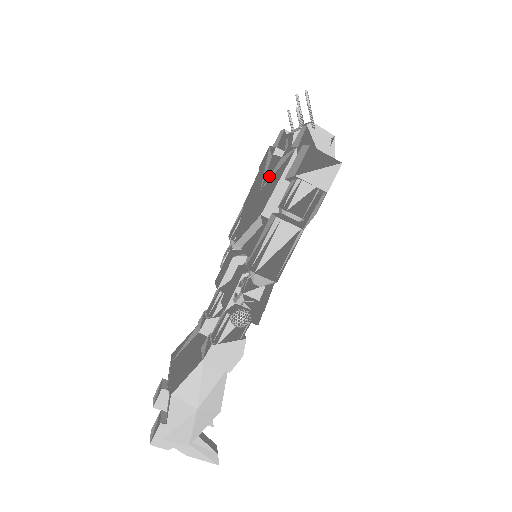
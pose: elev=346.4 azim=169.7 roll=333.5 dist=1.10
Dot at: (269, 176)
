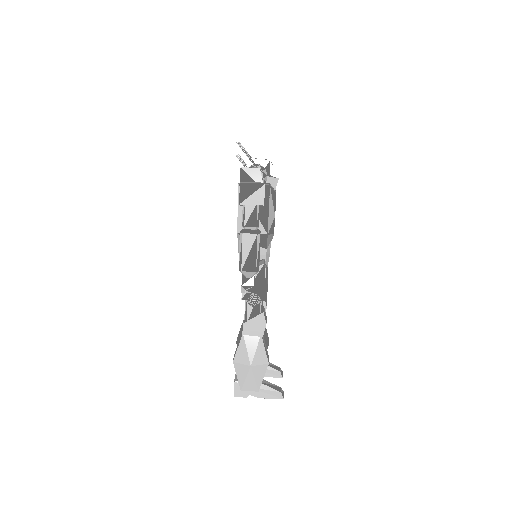
Dot at: occluded
